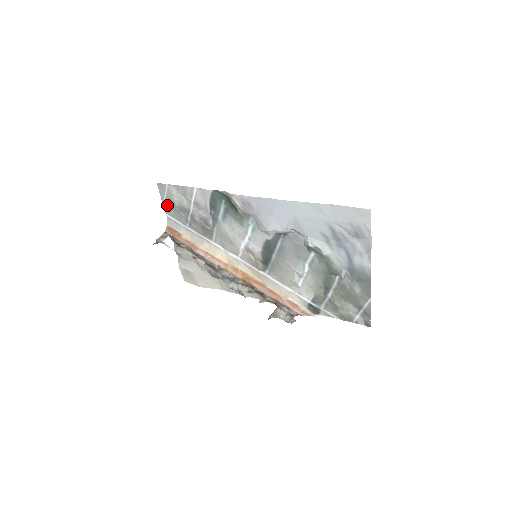
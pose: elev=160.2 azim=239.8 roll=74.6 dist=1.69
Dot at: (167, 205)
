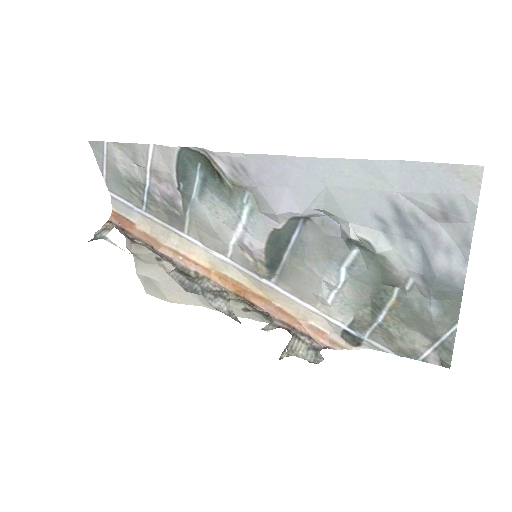
Dot at: (109, 177)
